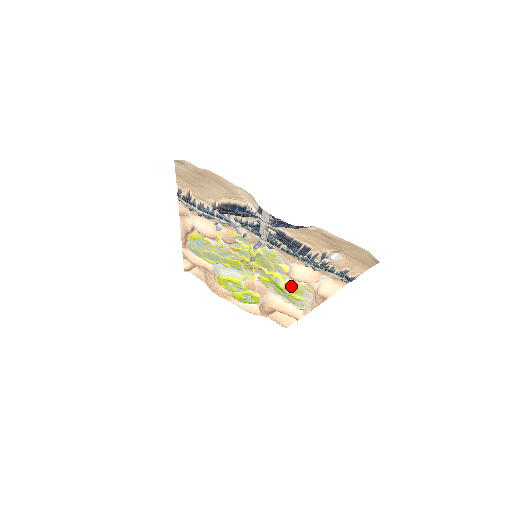
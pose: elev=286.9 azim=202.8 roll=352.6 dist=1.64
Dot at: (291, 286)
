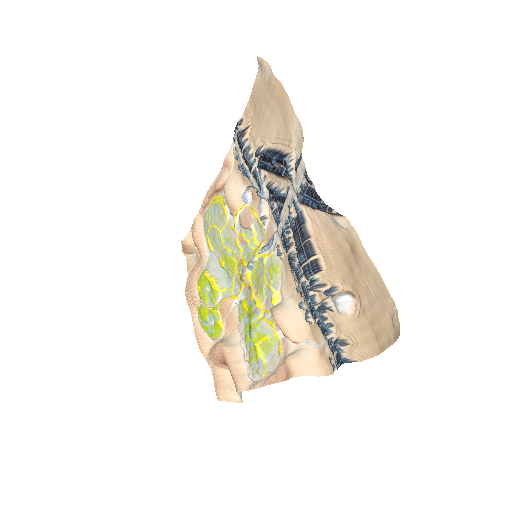
Dot at: (264, 328)
